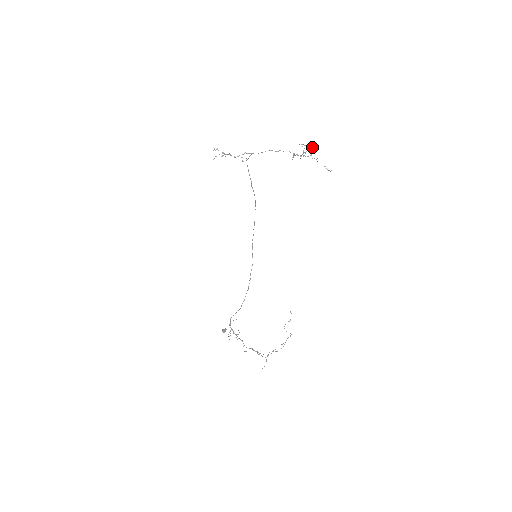
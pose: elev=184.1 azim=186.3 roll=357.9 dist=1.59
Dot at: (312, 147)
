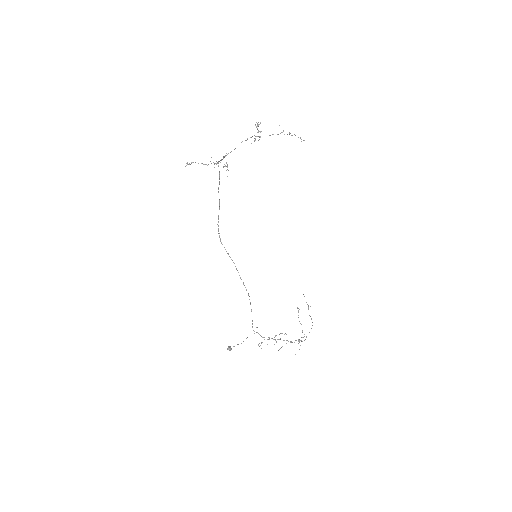
Dot at: (255, 124)
